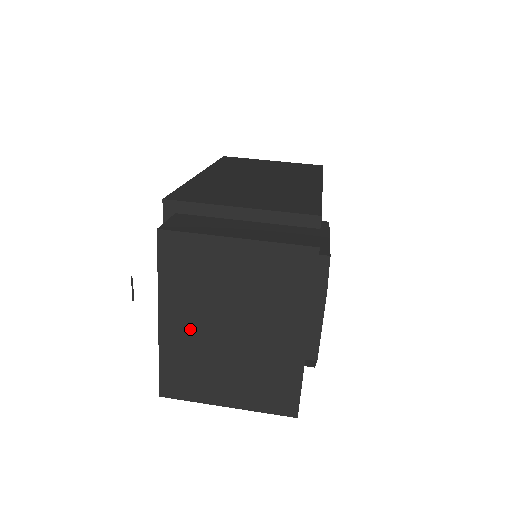
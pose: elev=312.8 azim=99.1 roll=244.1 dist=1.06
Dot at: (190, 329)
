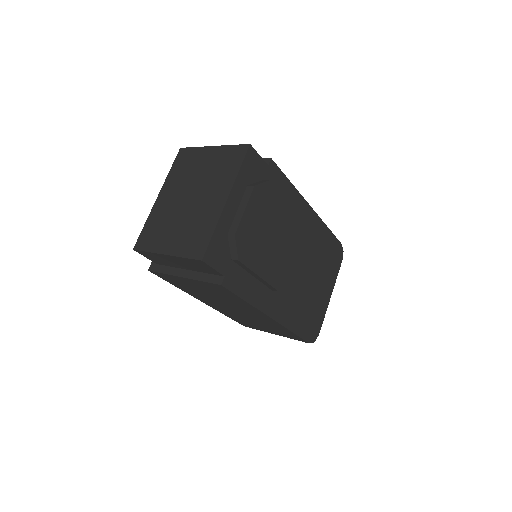
Dot at: (170, 201)
